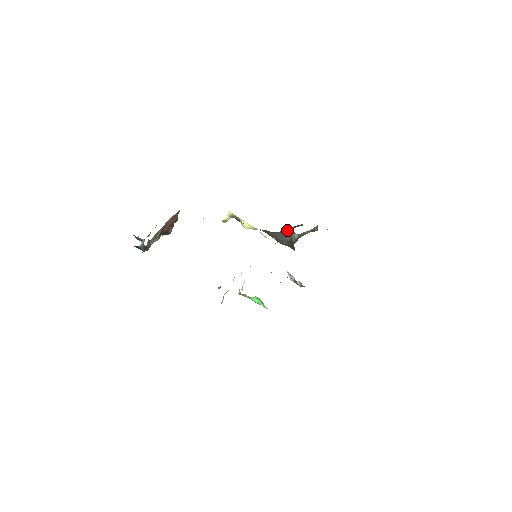
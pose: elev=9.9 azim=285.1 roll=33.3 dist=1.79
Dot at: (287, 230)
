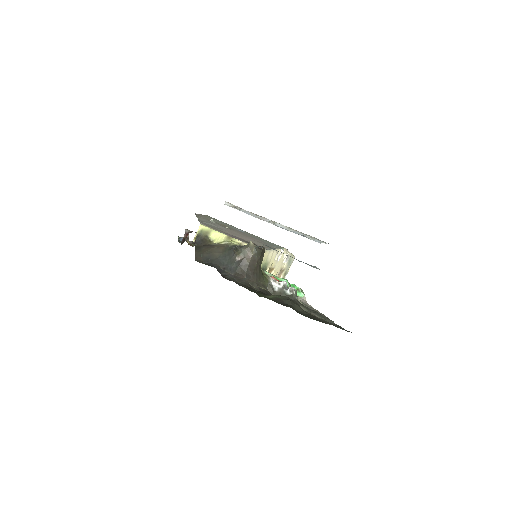
Dot at: (234, 249)
